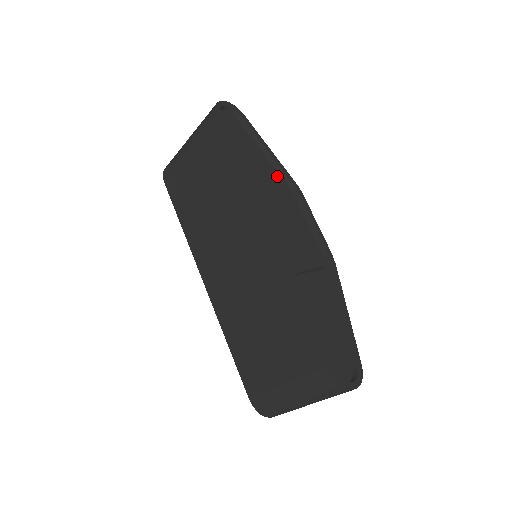
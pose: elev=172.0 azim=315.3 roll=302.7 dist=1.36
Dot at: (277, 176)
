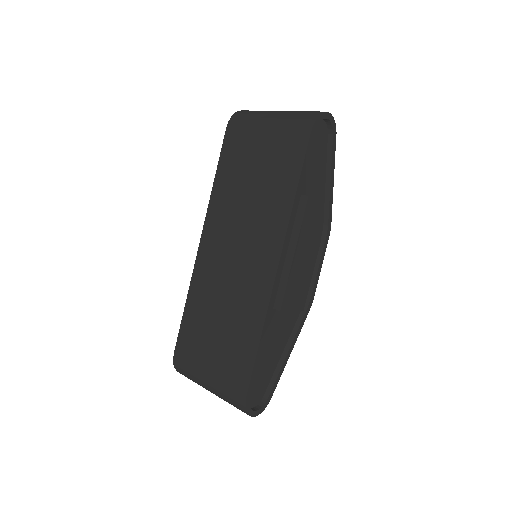
Dot at: (321, 208)
